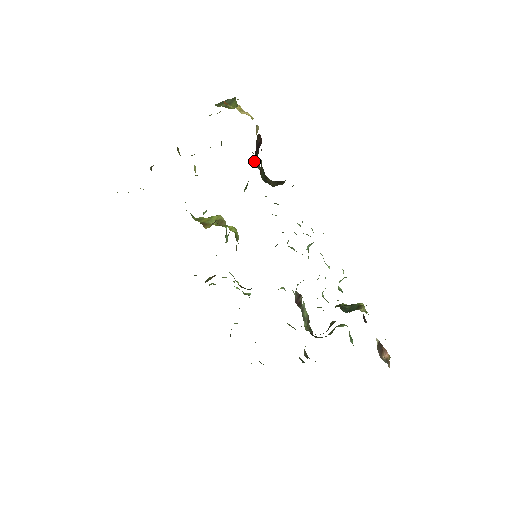
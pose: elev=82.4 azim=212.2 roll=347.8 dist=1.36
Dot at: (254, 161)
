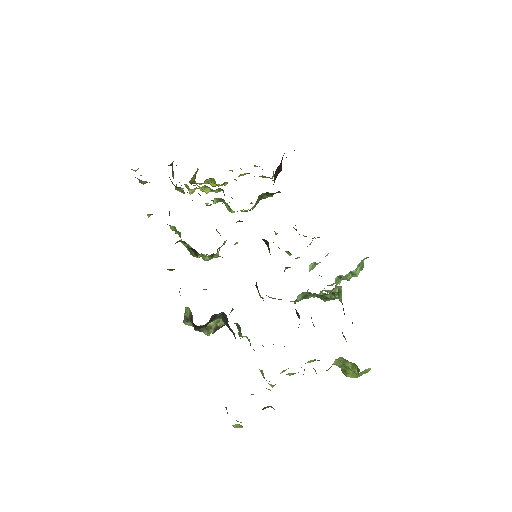
Dot at: (274, 177)
